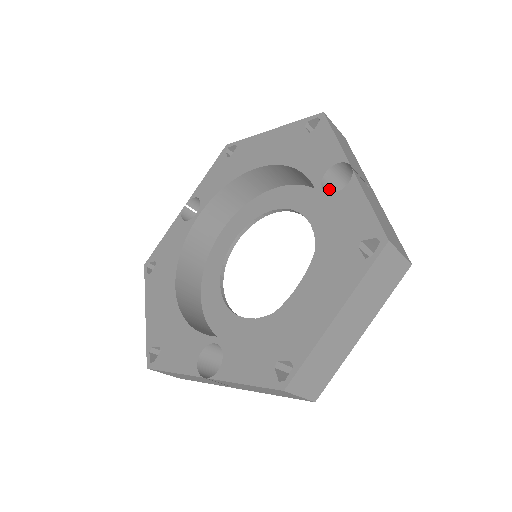
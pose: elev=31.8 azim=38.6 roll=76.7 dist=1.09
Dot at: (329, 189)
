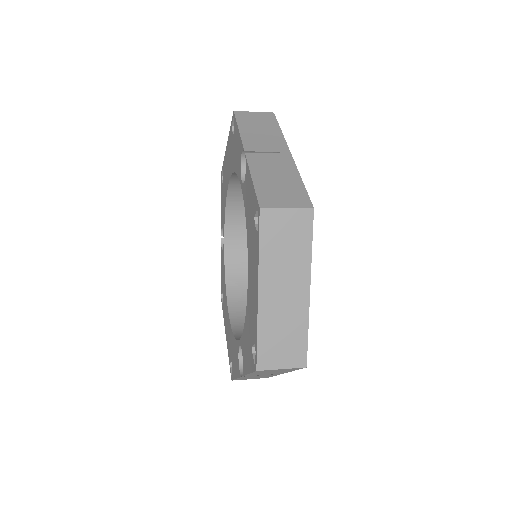
Dot at: occluded
